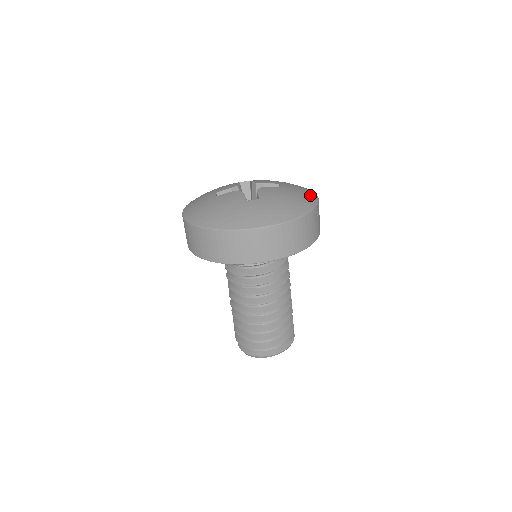
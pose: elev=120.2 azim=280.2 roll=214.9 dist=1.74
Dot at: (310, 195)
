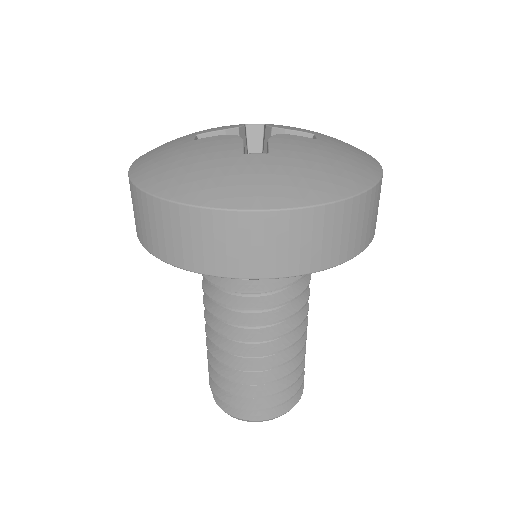
Dot at: (368, 161)
